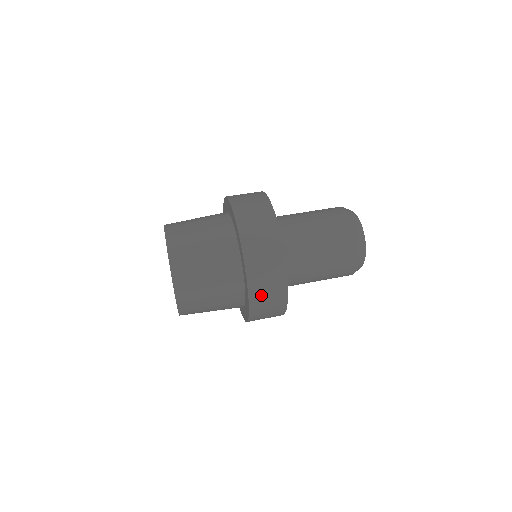
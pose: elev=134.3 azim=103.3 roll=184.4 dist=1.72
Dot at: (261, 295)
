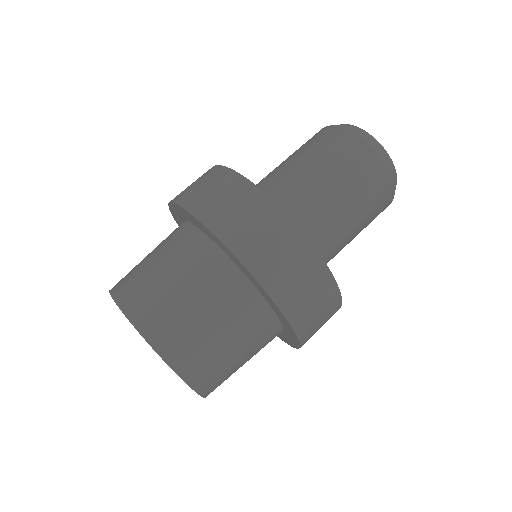
Dot at: occluded
